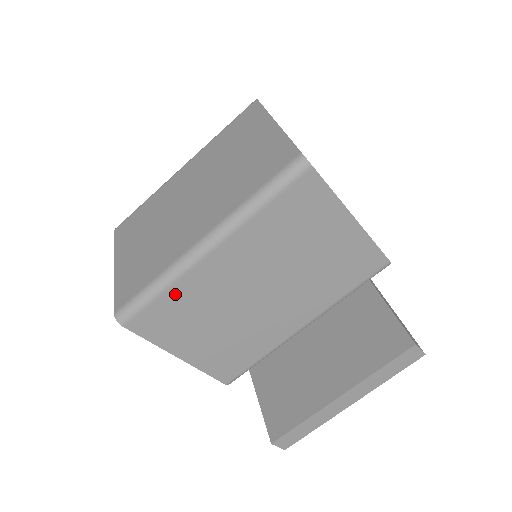
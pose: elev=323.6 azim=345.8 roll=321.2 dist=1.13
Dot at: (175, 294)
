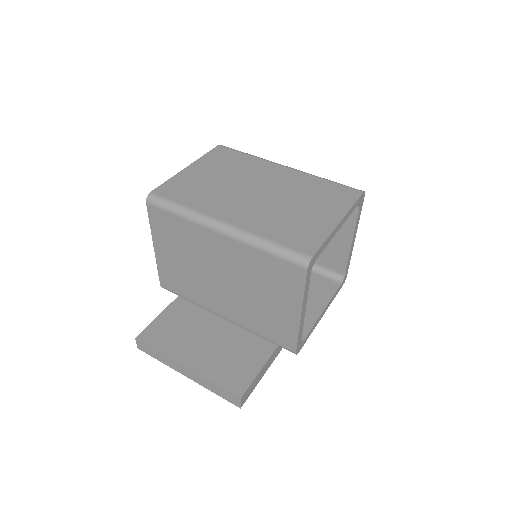
Dot at: (184, 225)
